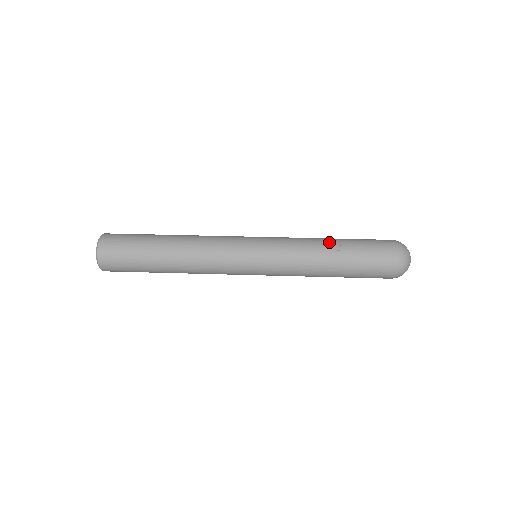
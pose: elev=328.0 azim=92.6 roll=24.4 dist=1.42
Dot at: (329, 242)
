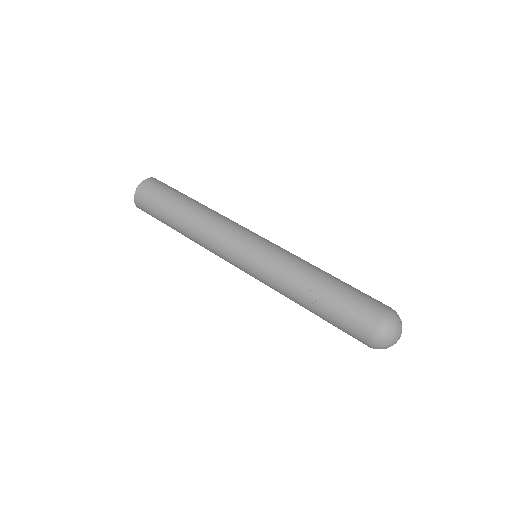
Dot at: (312, 289)
